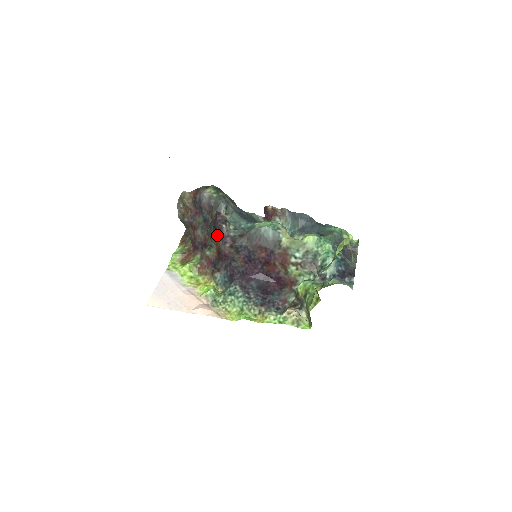
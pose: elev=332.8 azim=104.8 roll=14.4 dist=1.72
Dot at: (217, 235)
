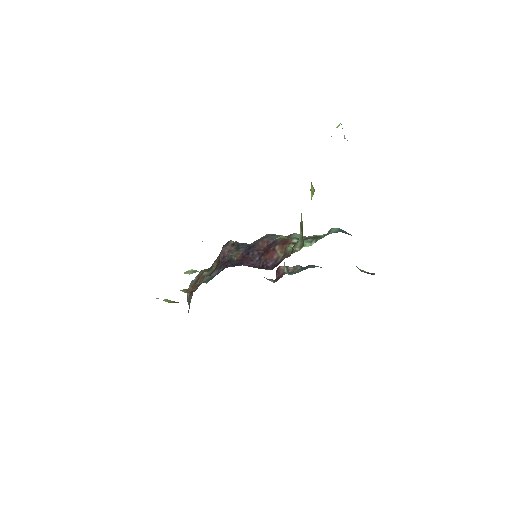
Dot at: occluded
